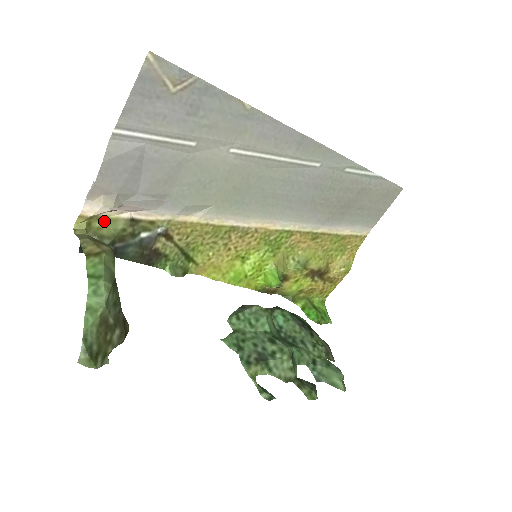
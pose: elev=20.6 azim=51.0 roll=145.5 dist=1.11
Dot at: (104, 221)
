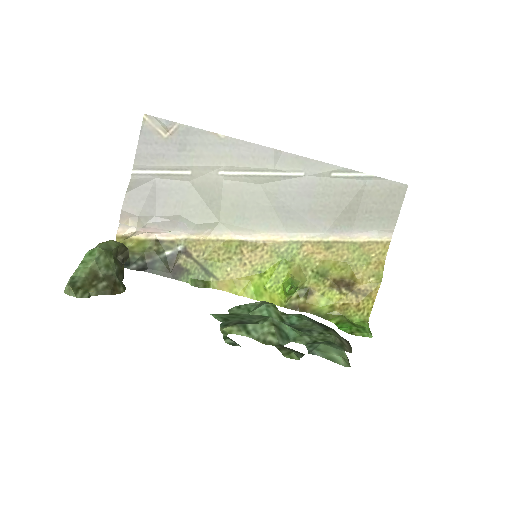
Dot at: (136, 243)
